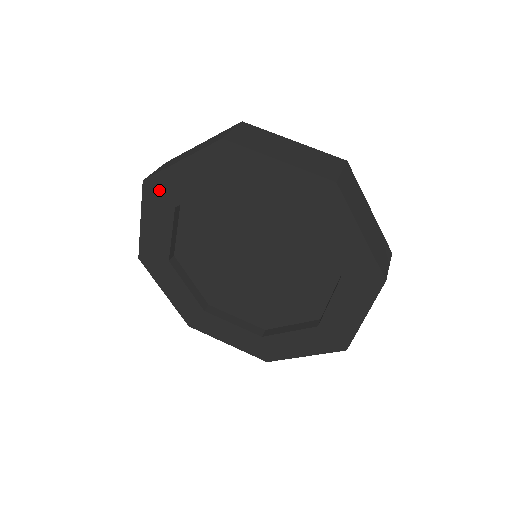
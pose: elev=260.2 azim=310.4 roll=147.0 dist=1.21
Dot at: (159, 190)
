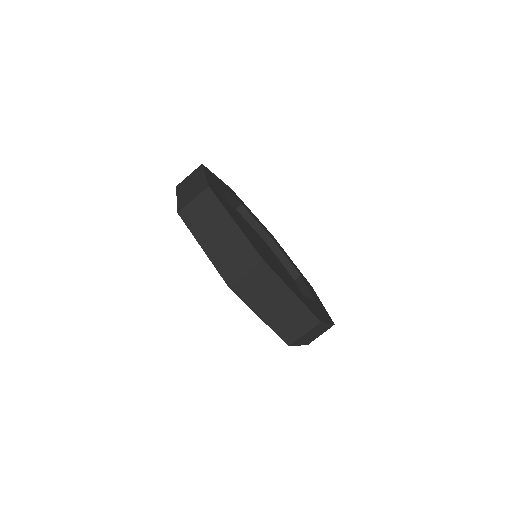
Dot at: occluded
